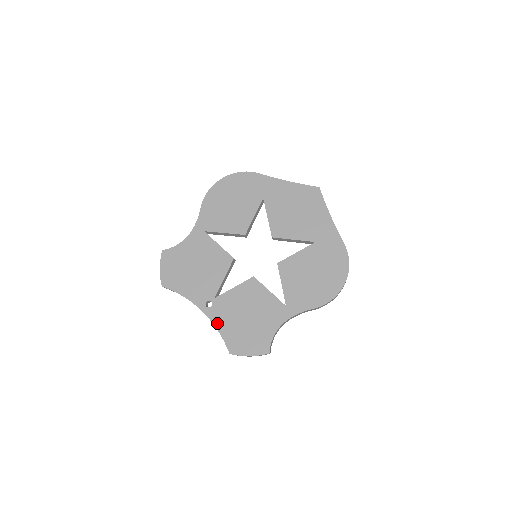
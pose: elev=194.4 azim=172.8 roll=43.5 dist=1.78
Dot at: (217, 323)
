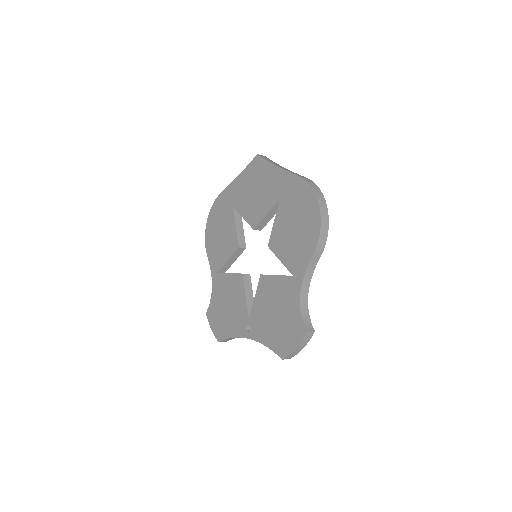
Dot at: (261, 339)
